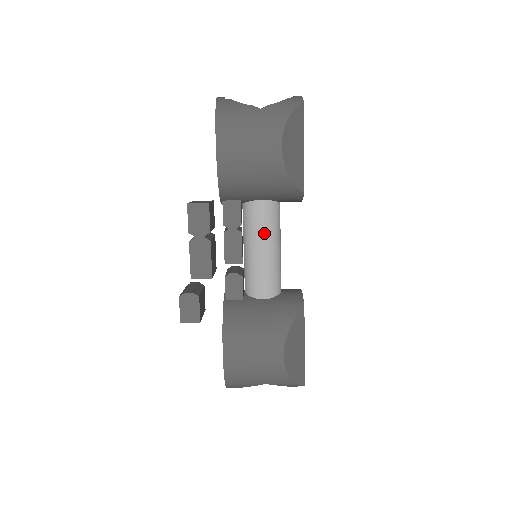
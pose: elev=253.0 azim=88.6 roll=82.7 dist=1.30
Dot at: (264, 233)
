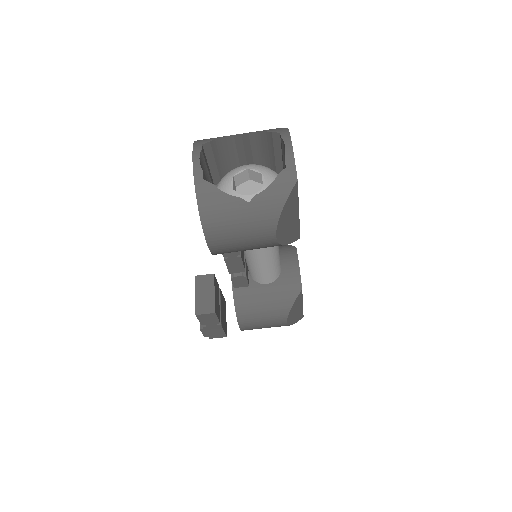
Dot at: (262, 255)
